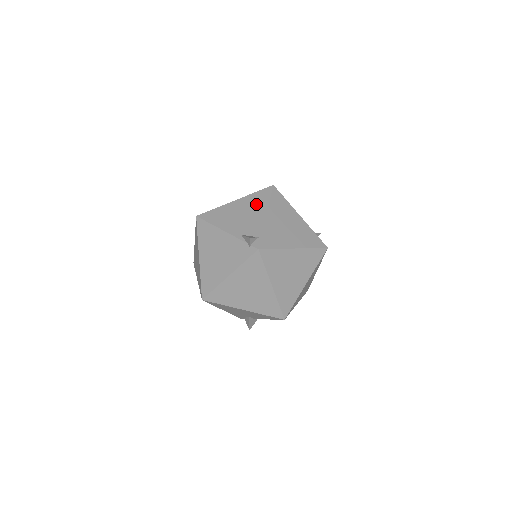
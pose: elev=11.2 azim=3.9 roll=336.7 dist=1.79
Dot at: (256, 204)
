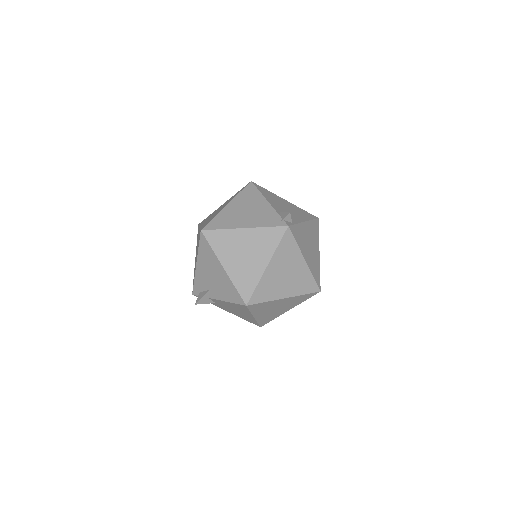
Dot at: (300, 213)
